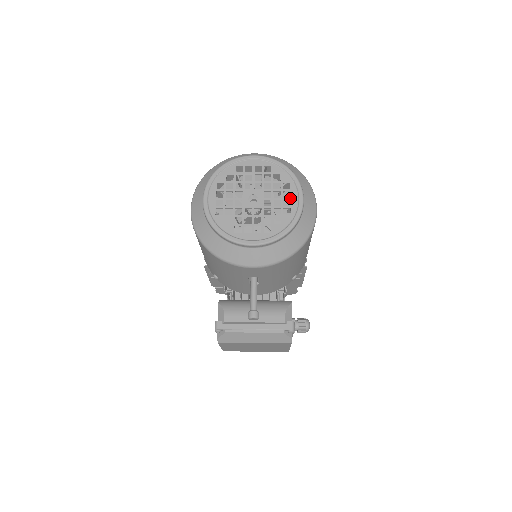
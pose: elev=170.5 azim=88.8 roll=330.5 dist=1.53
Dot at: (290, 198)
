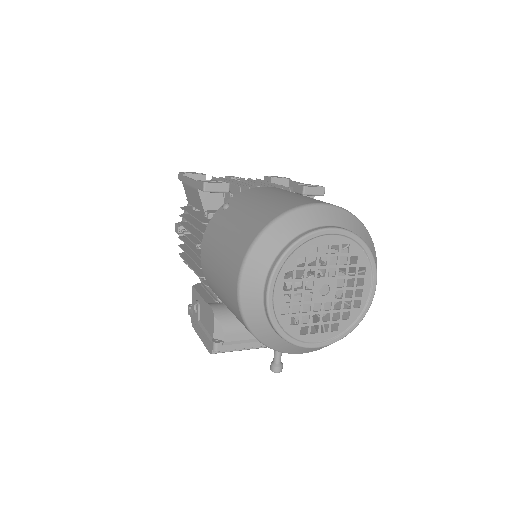
Dot at: (363, 287)
